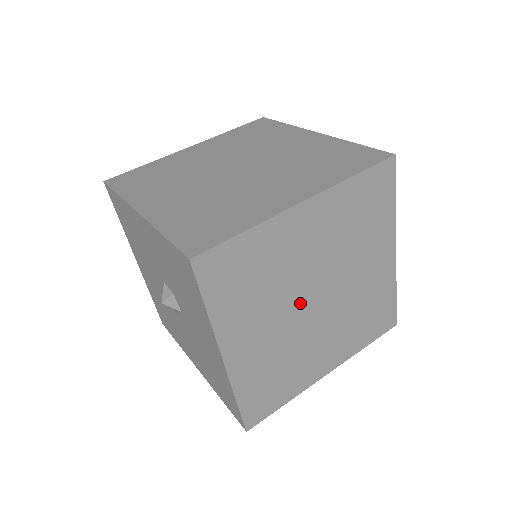
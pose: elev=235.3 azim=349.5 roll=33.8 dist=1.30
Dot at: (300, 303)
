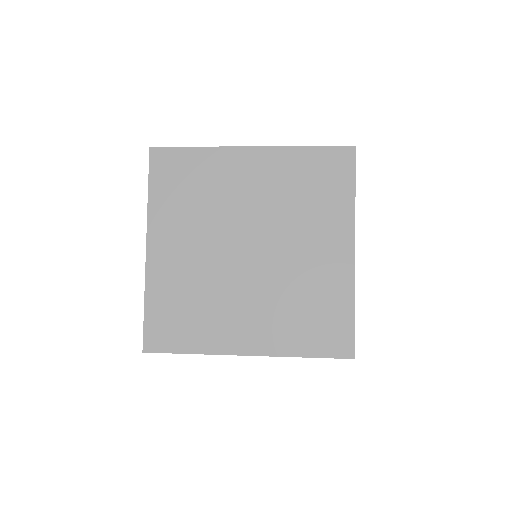
Dot at: (230, 241)
